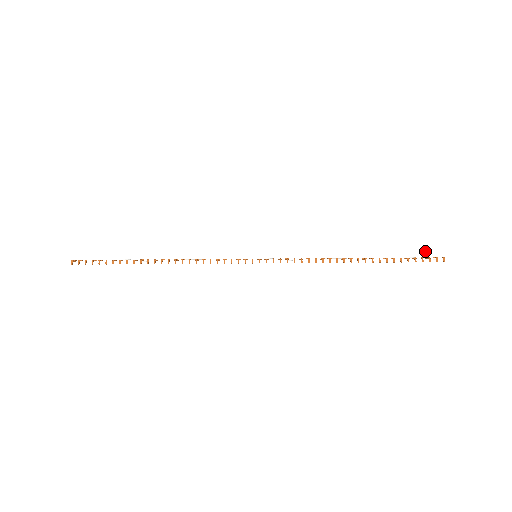
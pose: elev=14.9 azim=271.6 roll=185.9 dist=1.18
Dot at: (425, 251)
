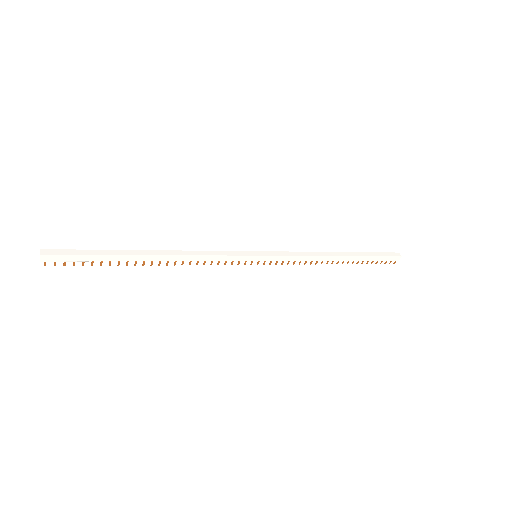
Dot at: (388, 257)
